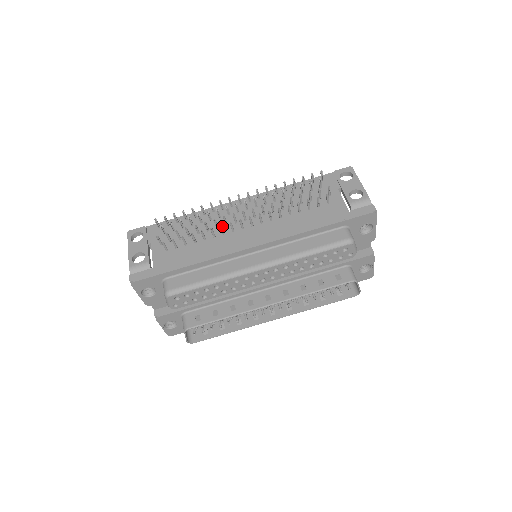
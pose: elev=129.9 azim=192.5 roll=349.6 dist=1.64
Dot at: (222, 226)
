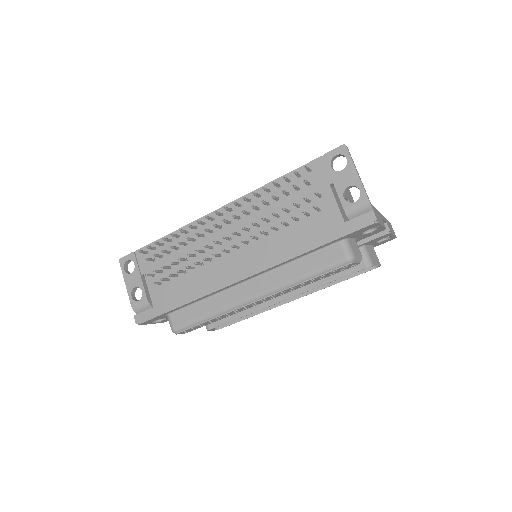
Dot at: (207, 249)
